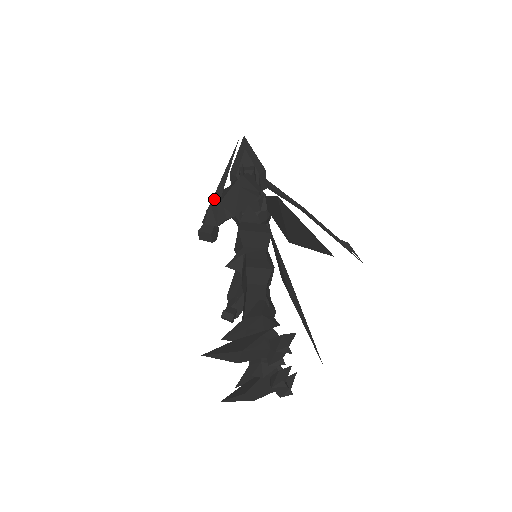
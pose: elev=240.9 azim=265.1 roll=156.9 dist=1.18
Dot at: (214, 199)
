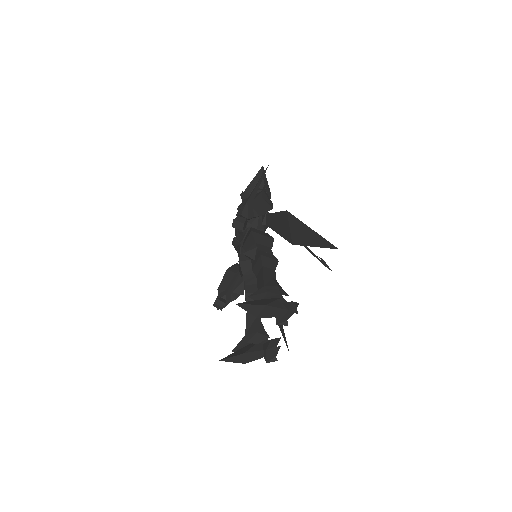
Dot at: (250, 199)
